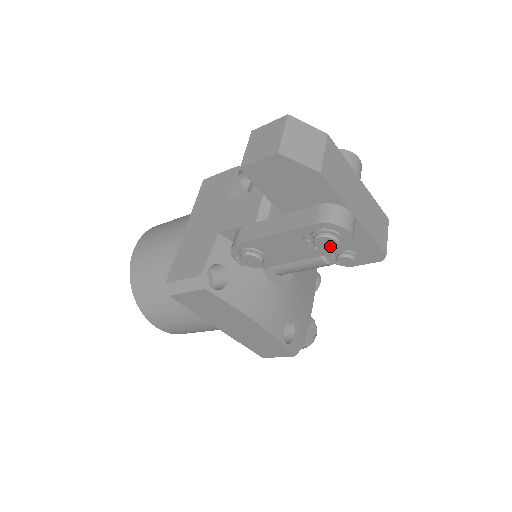
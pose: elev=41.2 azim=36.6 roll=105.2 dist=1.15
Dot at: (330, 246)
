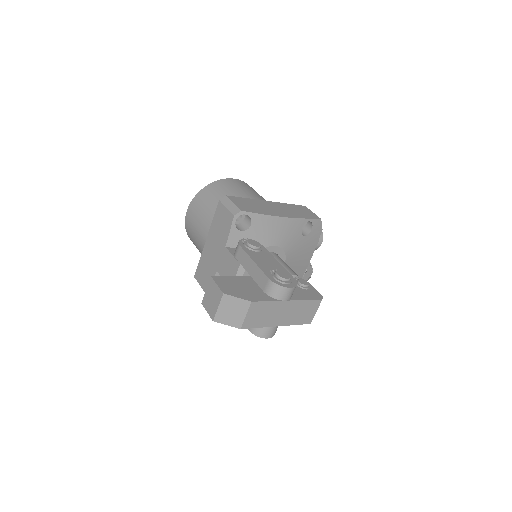
Dot at: occluded
